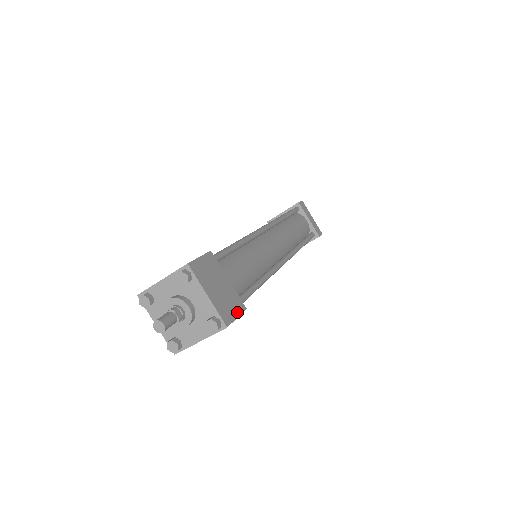
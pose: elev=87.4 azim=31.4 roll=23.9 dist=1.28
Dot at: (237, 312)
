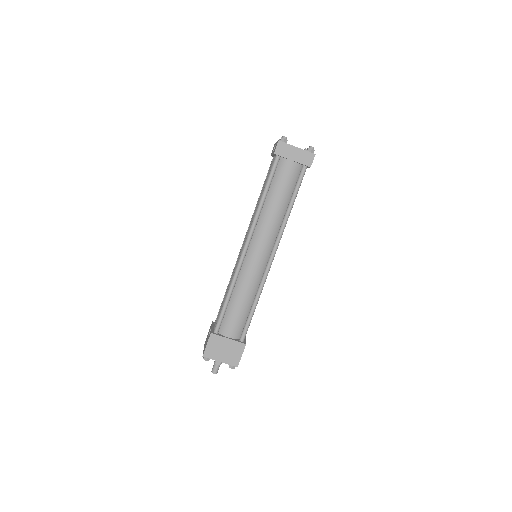
Dot at: (241, 353)
